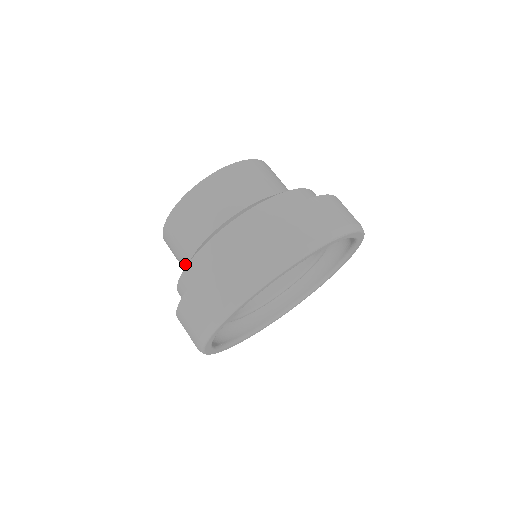
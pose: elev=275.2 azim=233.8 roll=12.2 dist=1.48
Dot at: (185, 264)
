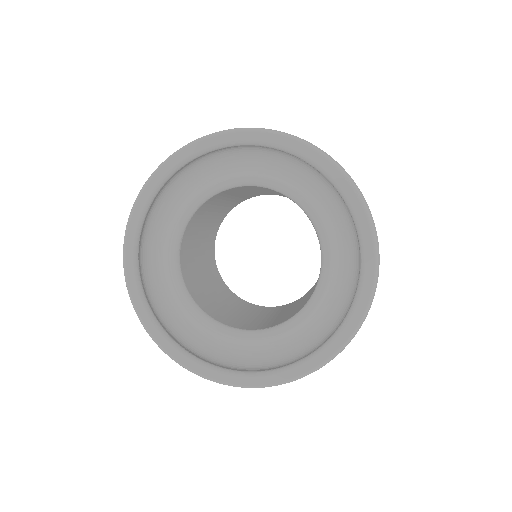
Dot at: occluded
